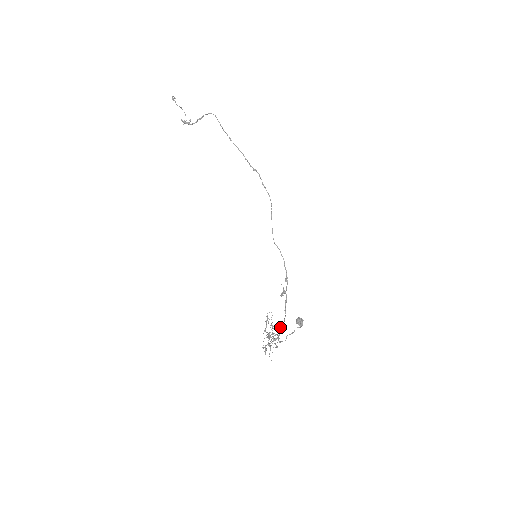
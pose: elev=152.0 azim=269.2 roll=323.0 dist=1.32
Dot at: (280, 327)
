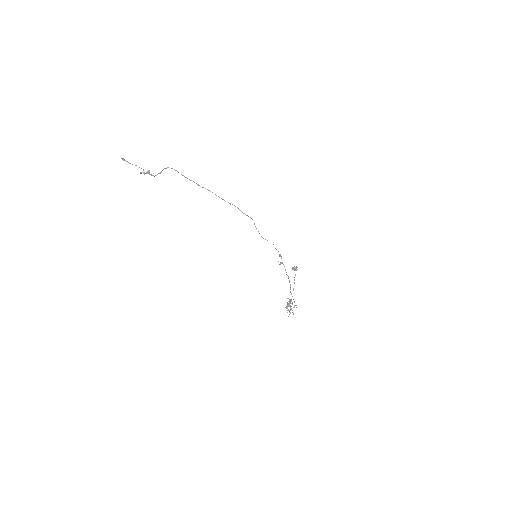
Dot at: occluded
